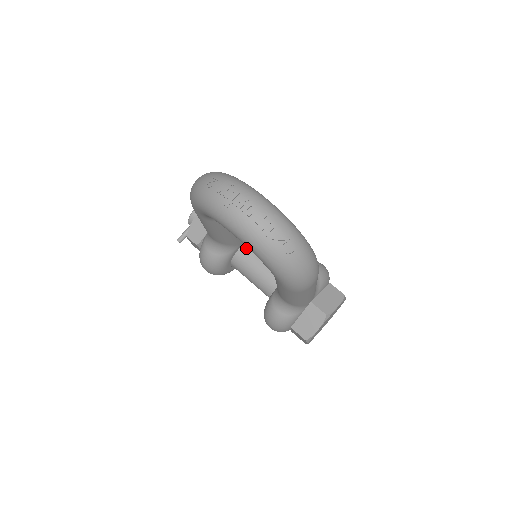
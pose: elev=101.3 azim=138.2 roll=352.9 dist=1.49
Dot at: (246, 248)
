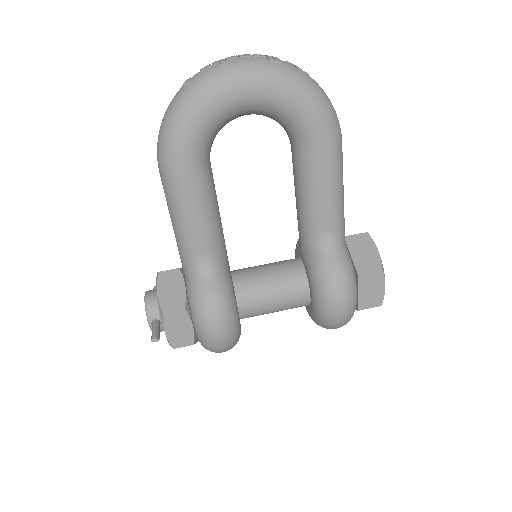
Dot at: (237, 272)
